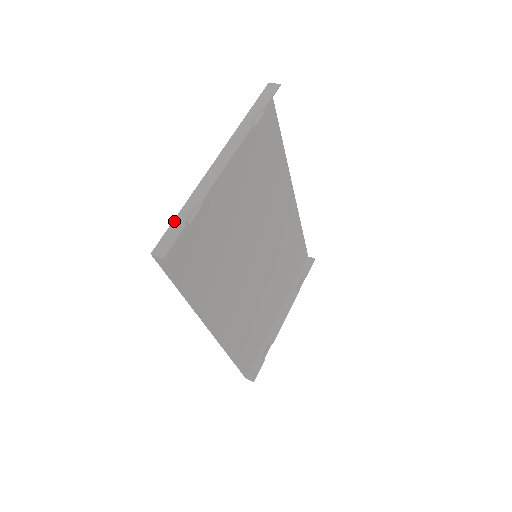
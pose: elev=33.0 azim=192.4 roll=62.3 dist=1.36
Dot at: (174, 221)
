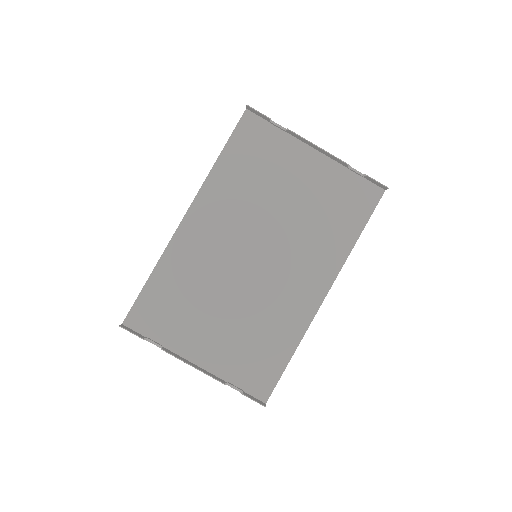
Dot at: (269, 121)
